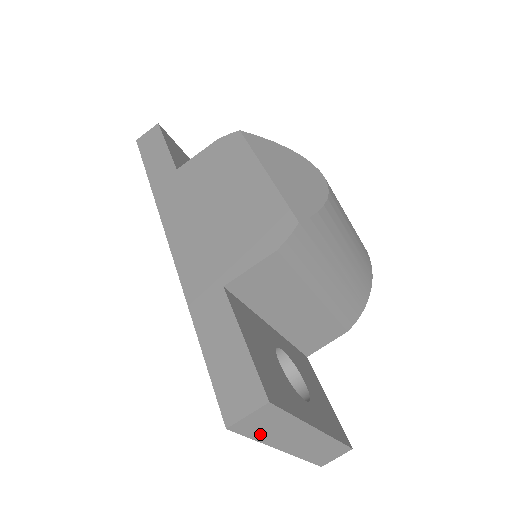
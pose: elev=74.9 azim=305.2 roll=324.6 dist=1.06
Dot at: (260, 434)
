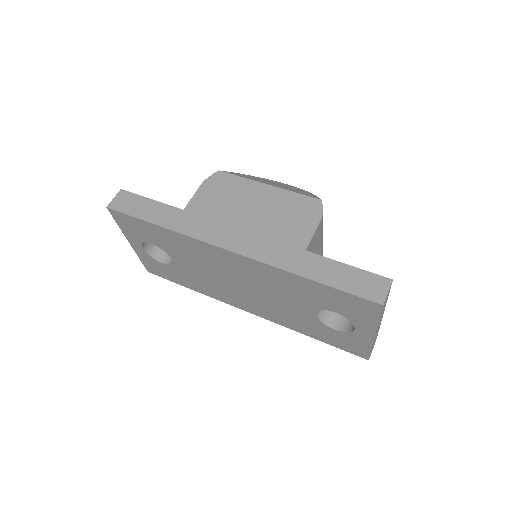
Dot at: (381, 314)
